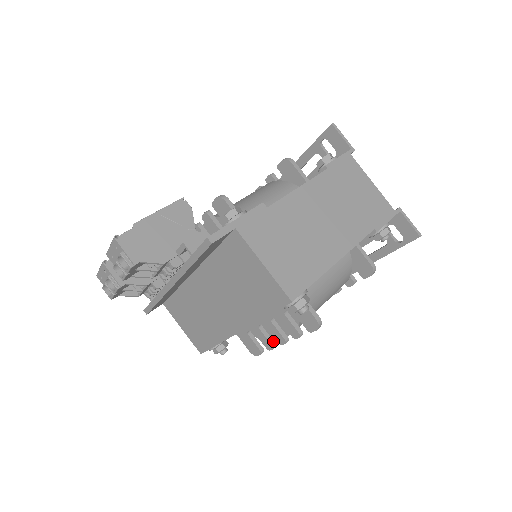
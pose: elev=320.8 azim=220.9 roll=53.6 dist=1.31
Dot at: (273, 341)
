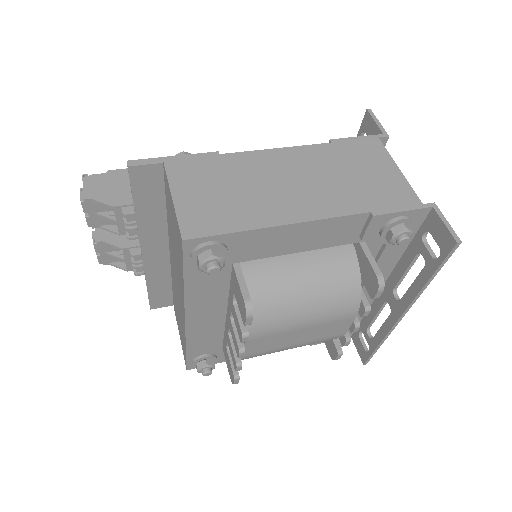
Dot at: occluded
